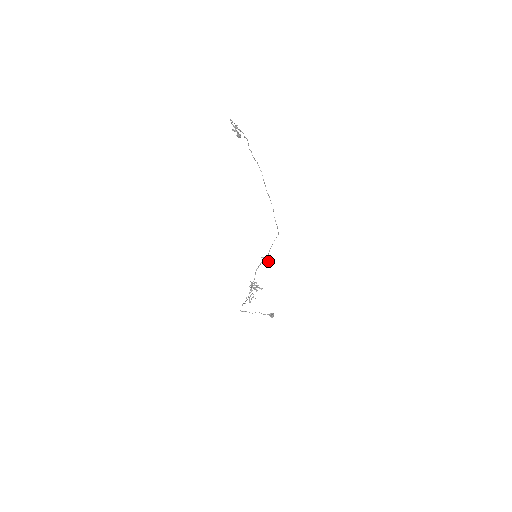
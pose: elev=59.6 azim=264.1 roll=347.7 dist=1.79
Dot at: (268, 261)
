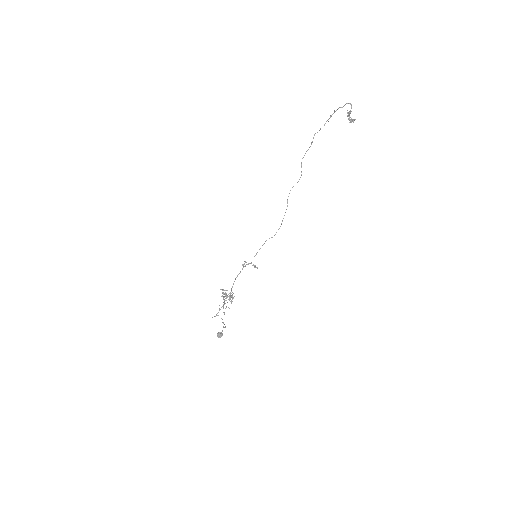
Dot at: (255, 265)
